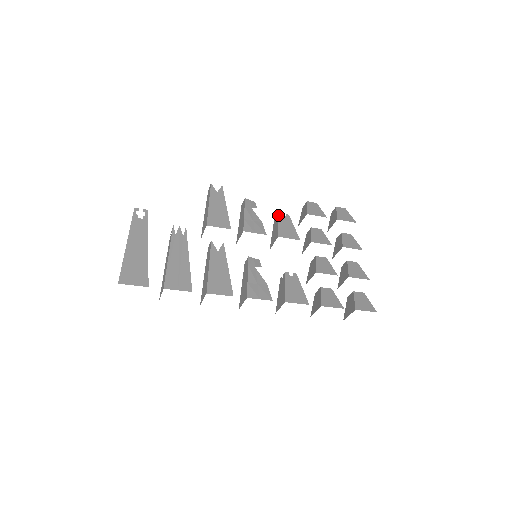
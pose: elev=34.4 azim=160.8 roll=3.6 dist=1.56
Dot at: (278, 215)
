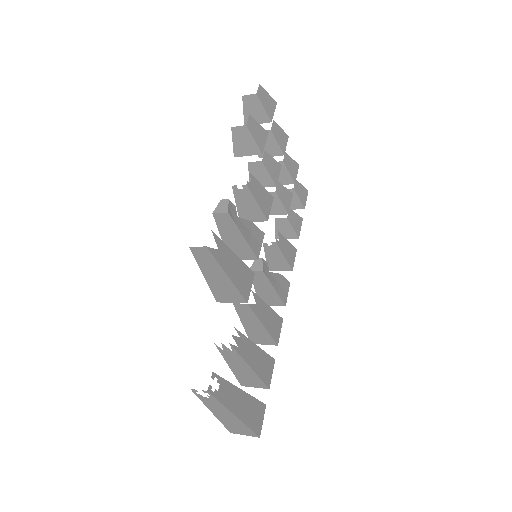
Dot at: (249, 189)
